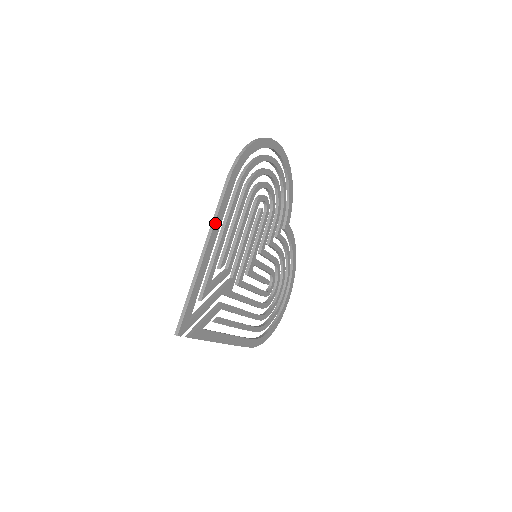
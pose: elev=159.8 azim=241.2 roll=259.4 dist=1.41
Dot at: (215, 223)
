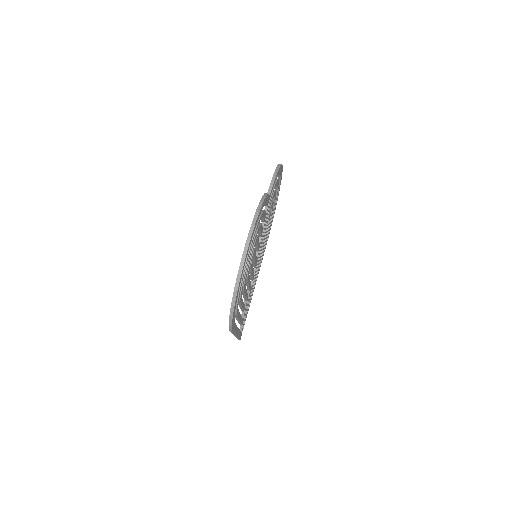
Dot at: (235, 334)
